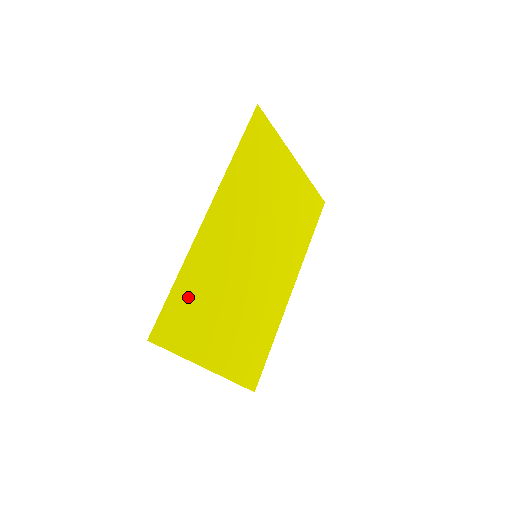
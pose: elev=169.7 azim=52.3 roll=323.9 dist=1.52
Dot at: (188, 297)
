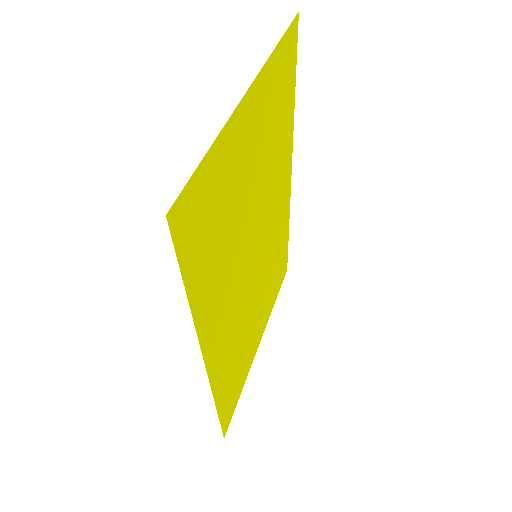
Dot at: (229, 388)
